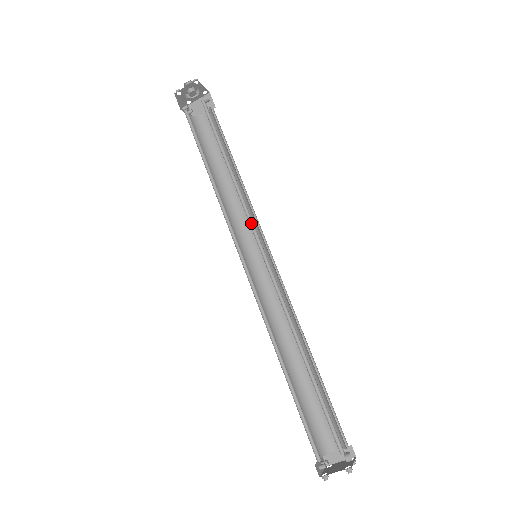
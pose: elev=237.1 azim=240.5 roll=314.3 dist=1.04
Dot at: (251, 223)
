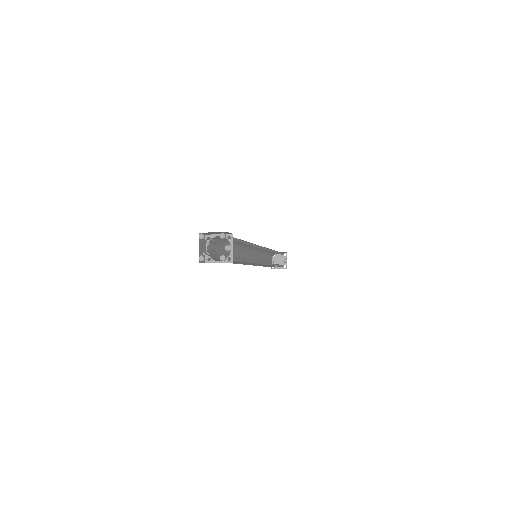
Dot at: occluded
